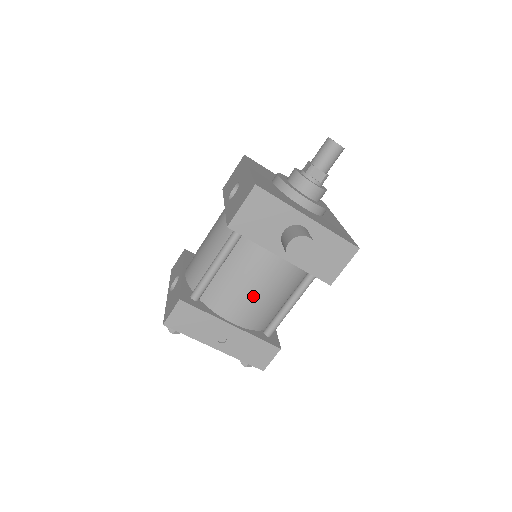
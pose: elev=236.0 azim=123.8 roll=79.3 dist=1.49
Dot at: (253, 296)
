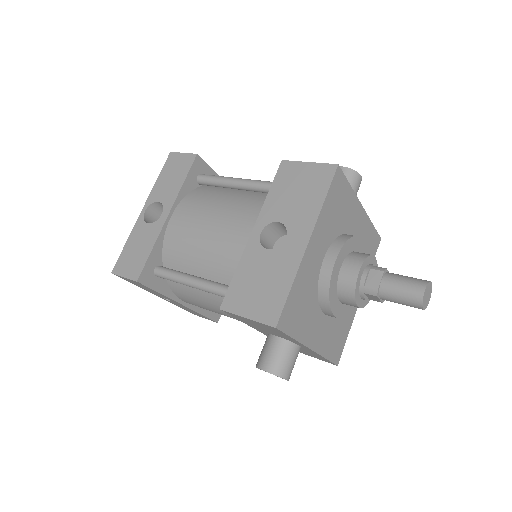
Dot at: (215, 312)
